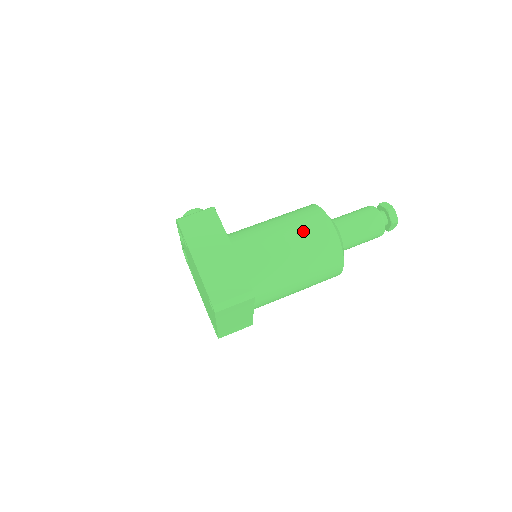
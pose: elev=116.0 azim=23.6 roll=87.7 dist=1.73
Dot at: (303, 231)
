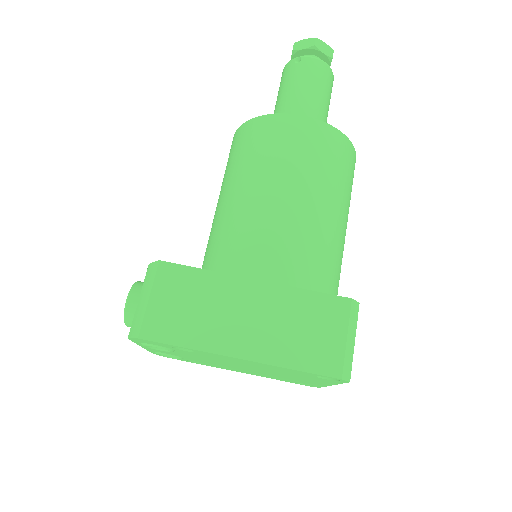
Dot at: (294, 162)
